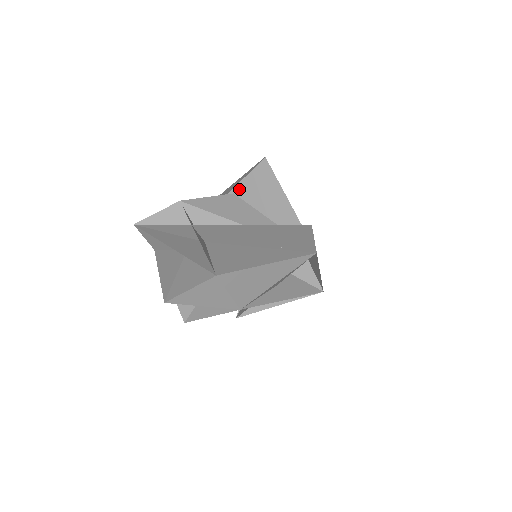
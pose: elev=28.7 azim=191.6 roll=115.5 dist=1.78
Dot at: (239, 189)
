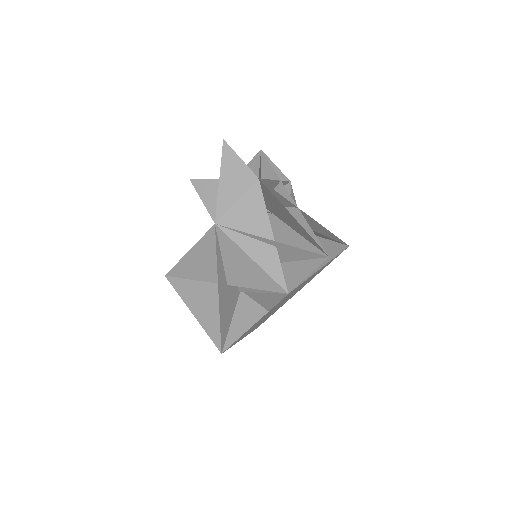
Dot at: occluded
